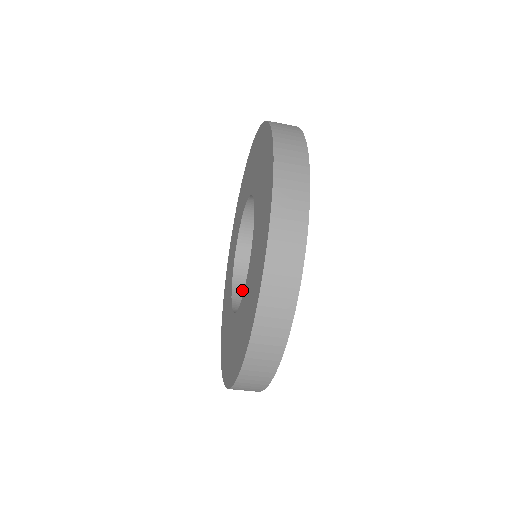
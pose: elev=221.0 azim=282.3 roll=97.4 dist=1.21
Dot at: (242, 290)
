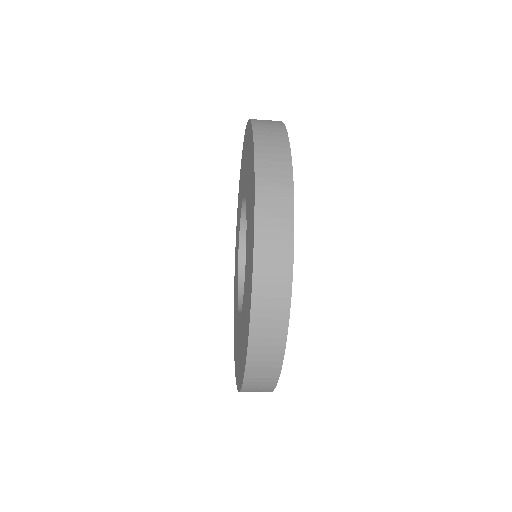
Dot at: occluded
